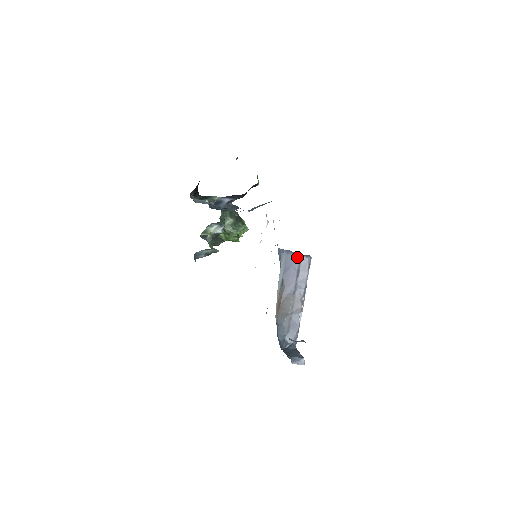
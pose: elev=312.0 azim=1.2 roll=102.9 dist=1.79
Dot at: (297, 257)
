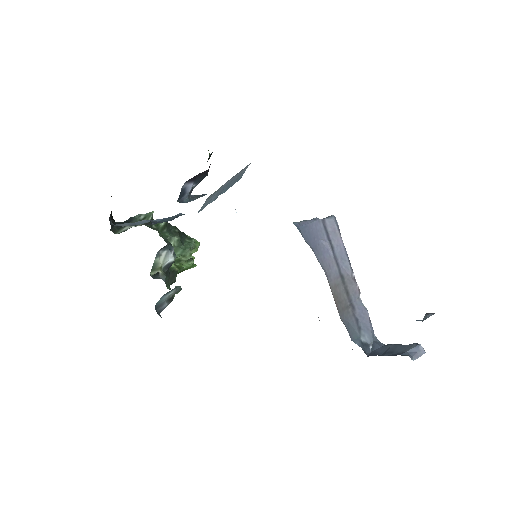
Dot at: (319, 224)
